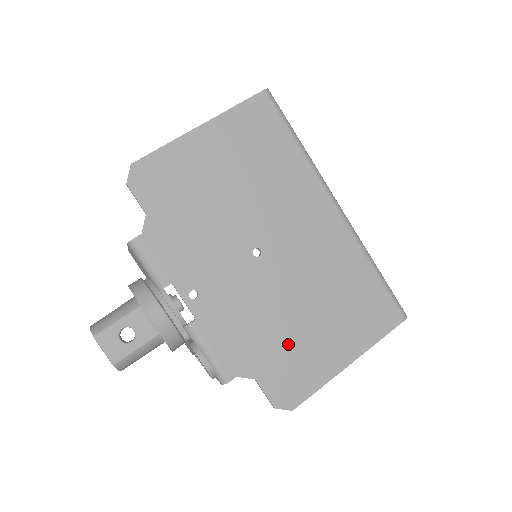
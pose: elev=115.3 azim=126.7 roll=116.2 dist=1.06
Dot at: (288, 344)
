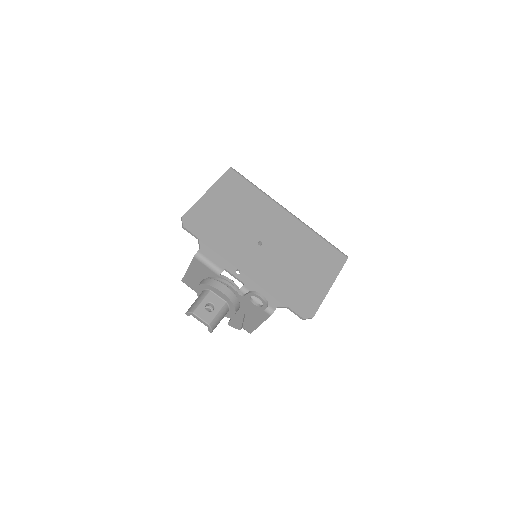
Dot at: (295, 284)
